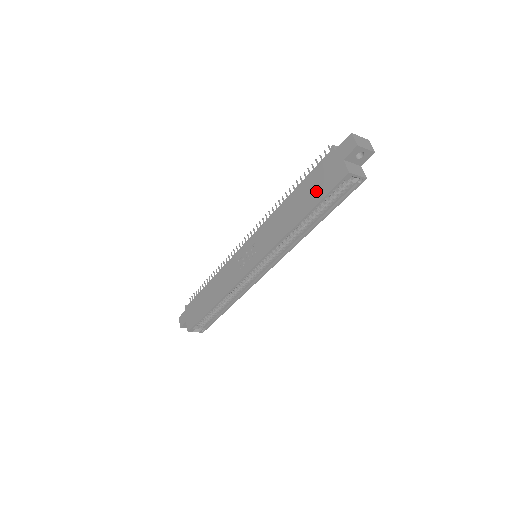
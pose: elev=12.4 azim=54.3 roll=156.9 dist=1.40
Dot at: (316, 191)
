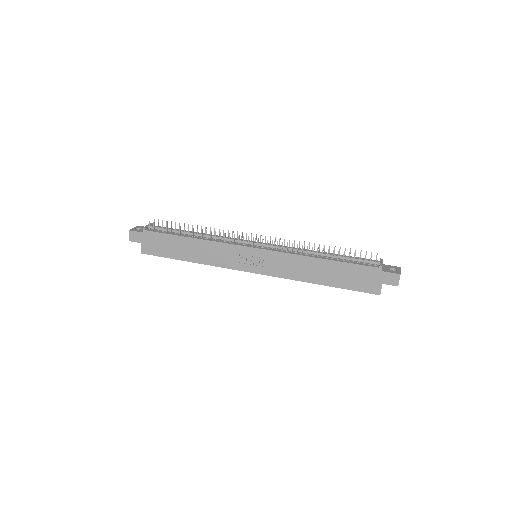
Dot at: (348, 281)
